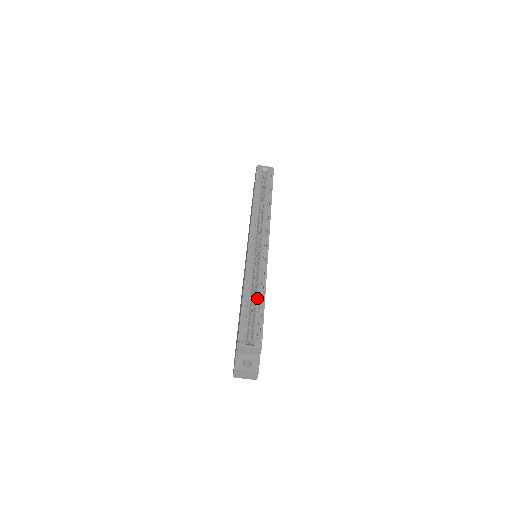
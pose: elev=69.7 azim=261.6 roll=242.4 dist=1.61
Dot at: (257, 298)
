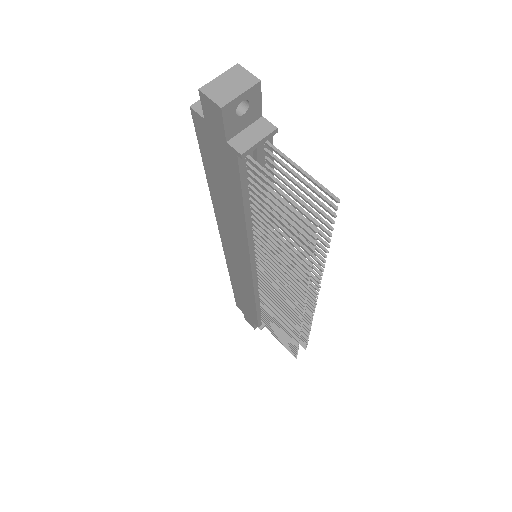
Dot at: occluded
